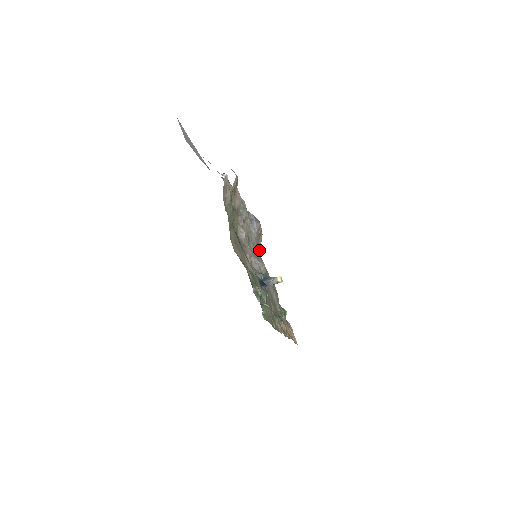
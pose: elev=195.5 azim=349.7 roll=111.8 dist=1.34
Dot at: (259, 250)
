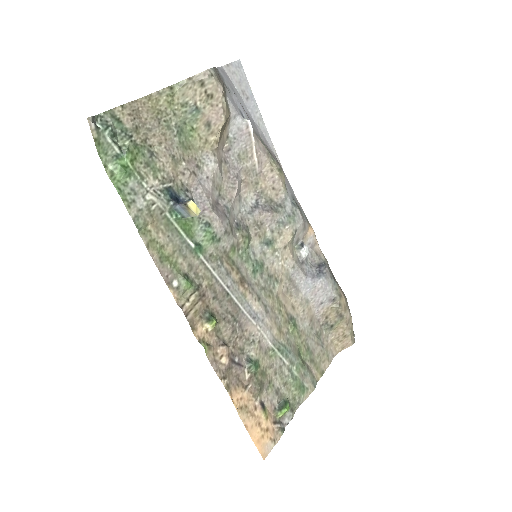
Dot at: (338, 350)
